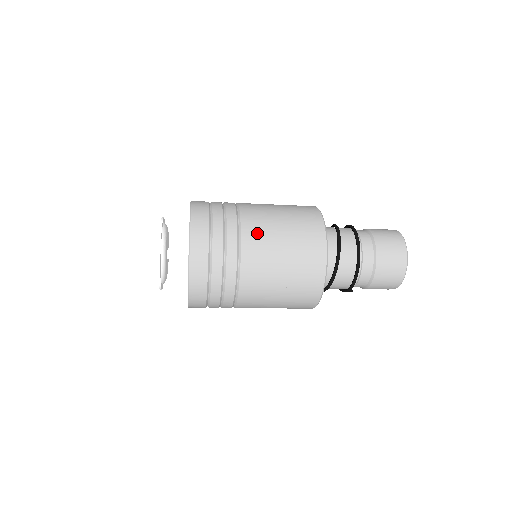
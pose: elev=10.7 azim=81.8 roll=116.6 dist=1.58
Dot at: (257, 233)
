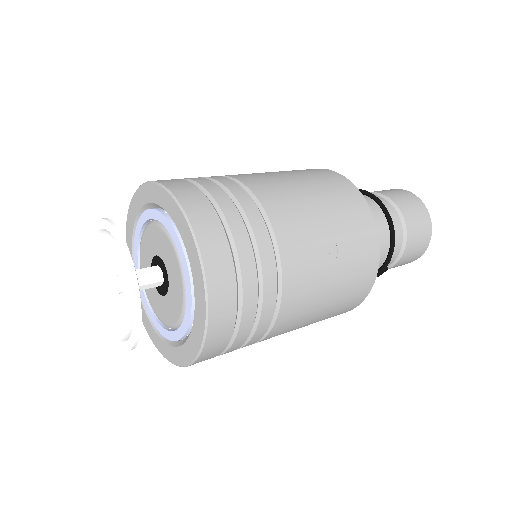
Dot at: (268, 185)
